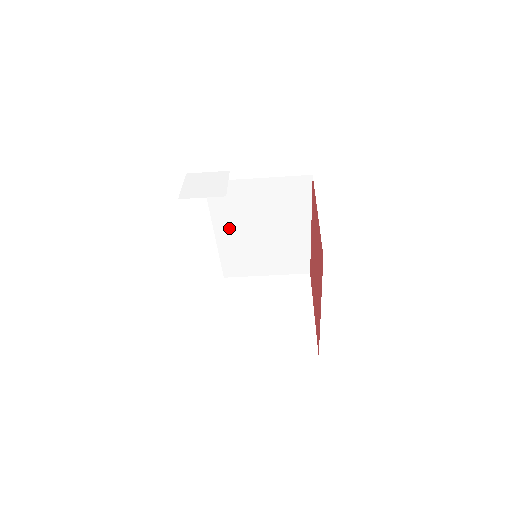
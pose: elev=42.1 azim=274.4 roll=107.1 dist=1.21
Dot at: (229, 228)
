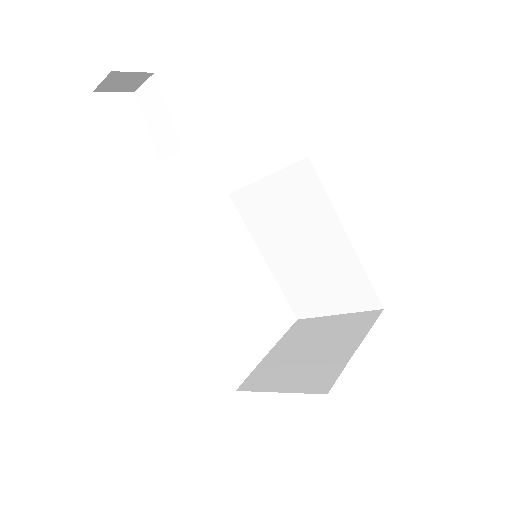
Dot at: (271, 247)
